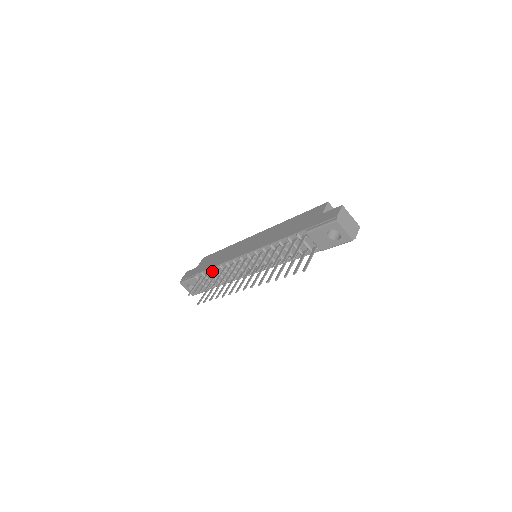
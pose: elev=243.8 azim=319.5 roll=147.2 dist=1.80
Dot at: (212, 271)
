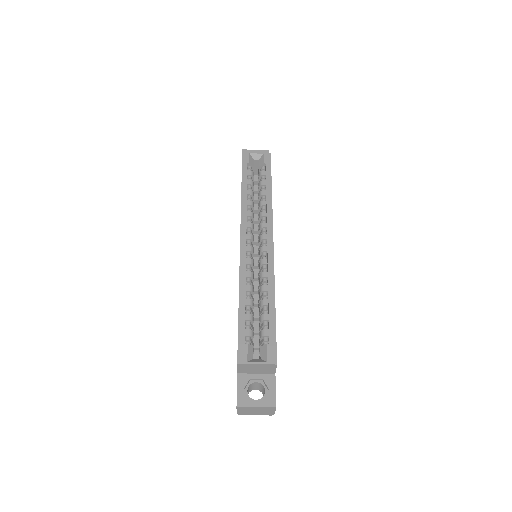
Dot at: occluded
